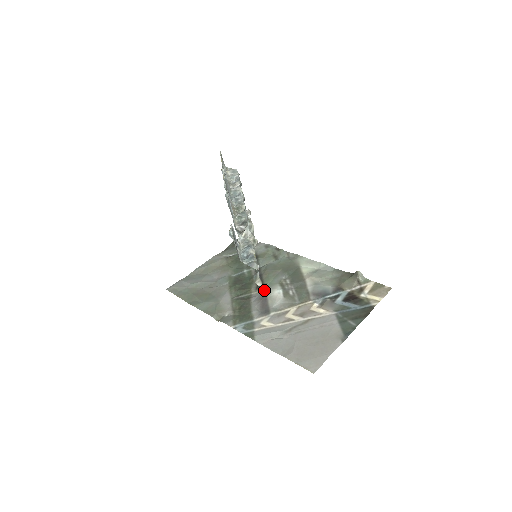
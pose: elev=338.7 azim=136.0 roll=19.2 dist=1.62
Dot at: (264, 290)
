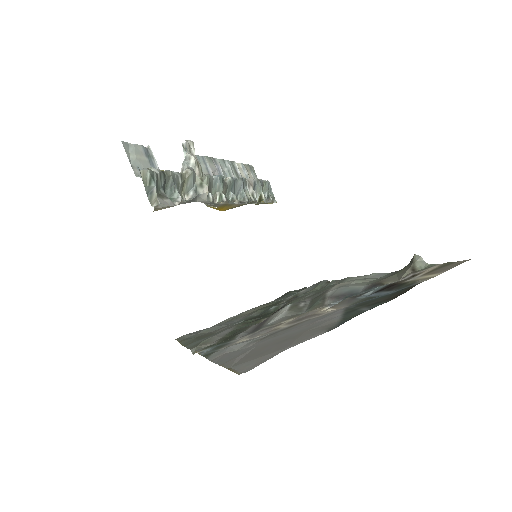
Dot at: occluded
